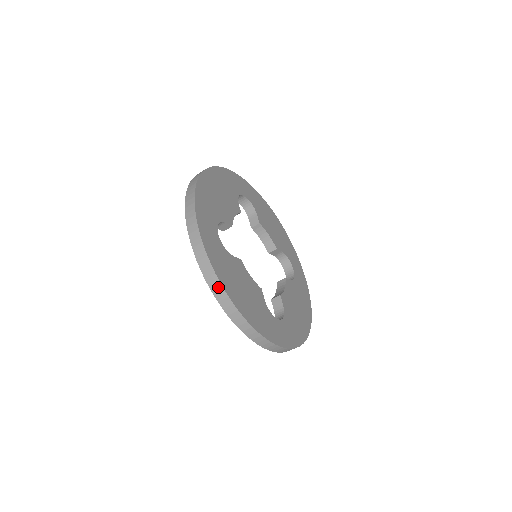
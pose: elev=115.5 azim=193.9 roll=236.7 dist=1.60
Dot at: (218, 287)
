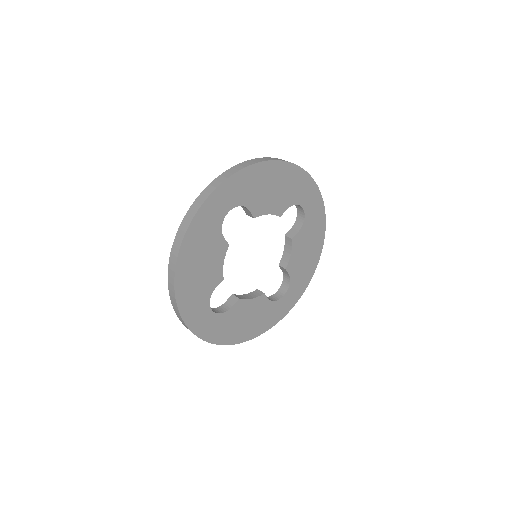
Dot at: (178, 243)
